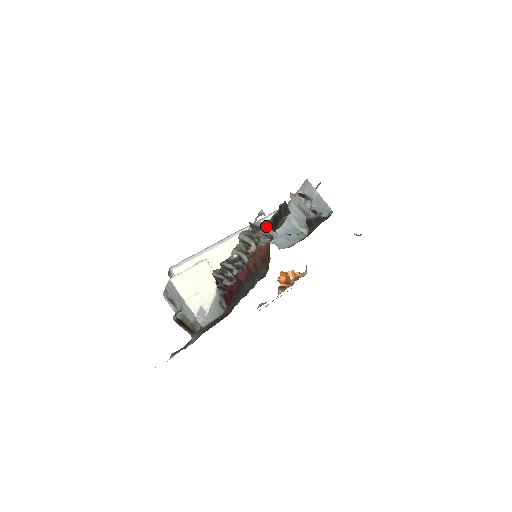
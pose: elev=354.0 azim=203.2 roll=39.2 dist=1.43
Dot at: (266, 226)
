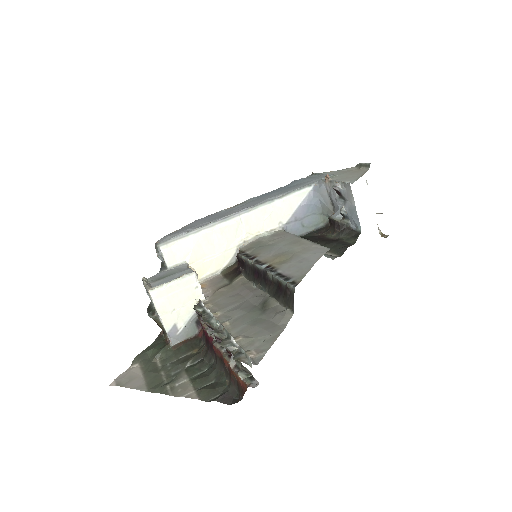
Dot at: (249, 371)
